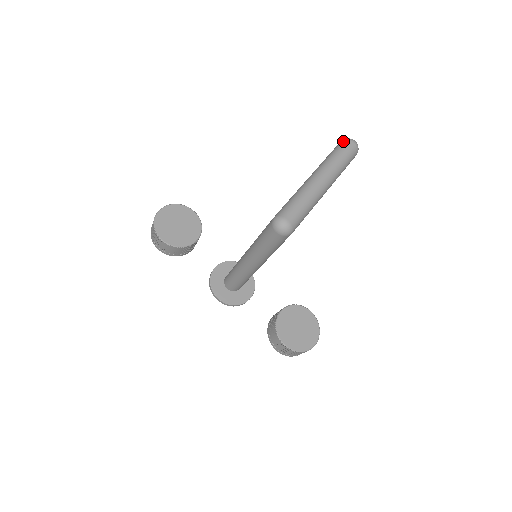
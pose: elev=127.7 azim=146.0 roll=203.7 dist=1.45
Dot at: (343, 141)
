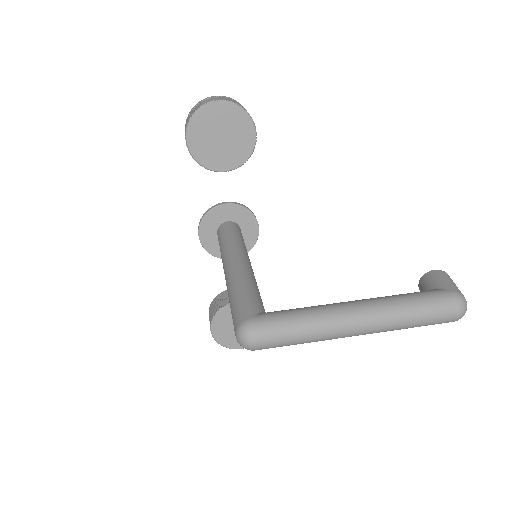
Dot at: (452, 299)
